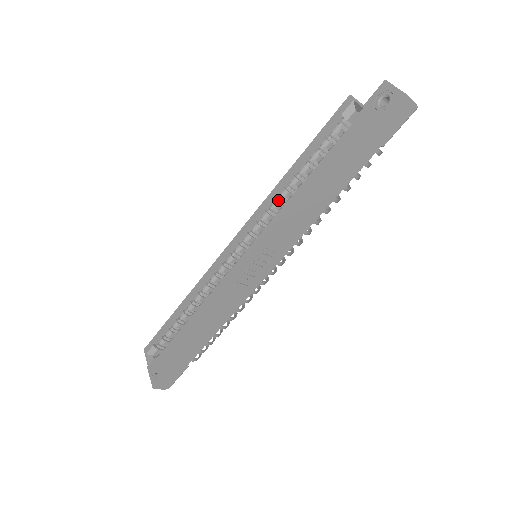
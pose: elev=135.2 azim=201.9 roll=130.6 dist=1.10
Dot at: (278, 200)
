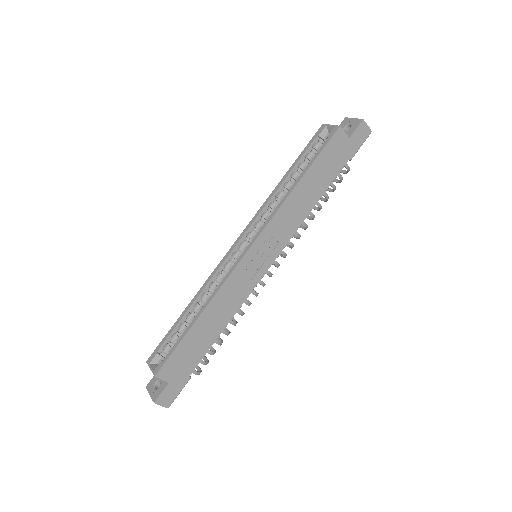
Dot at: (274, 202)
